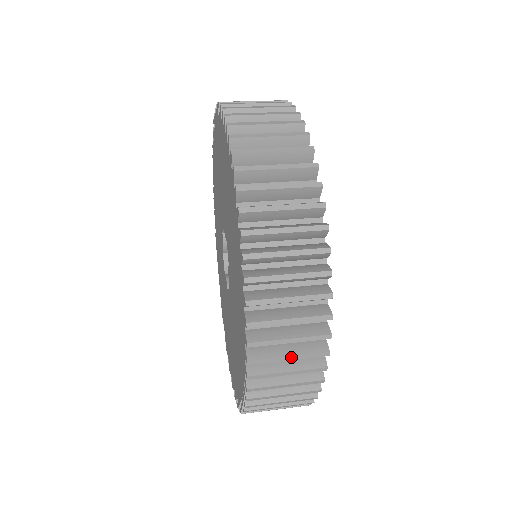
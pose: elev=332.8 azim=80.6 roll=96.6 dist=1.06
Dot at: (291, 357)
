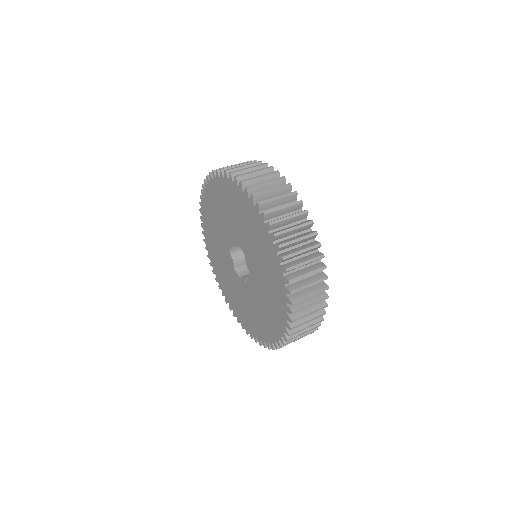
Dot at: occluded
